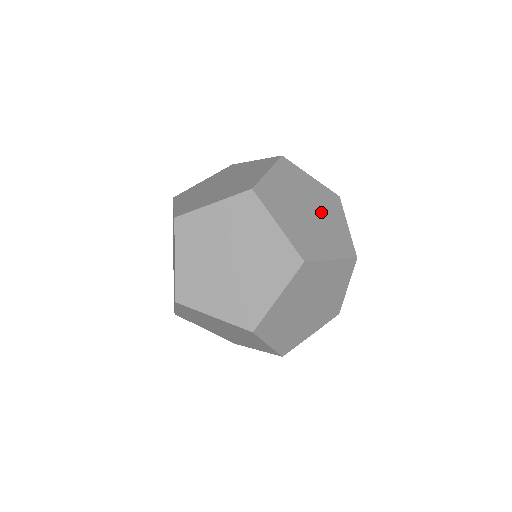
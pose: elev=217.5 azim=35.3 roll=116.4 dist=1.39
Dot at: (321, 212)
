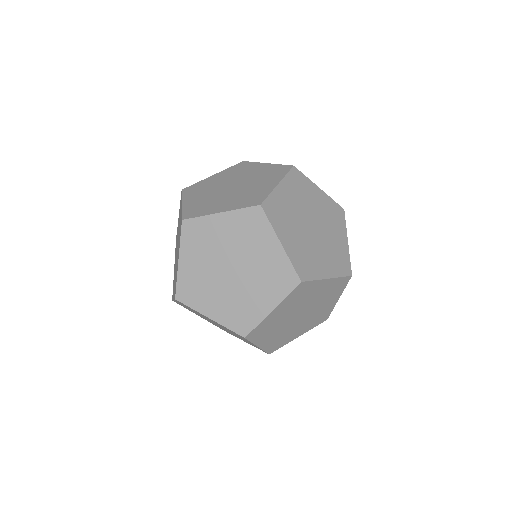
Dot at: (324, 227)
